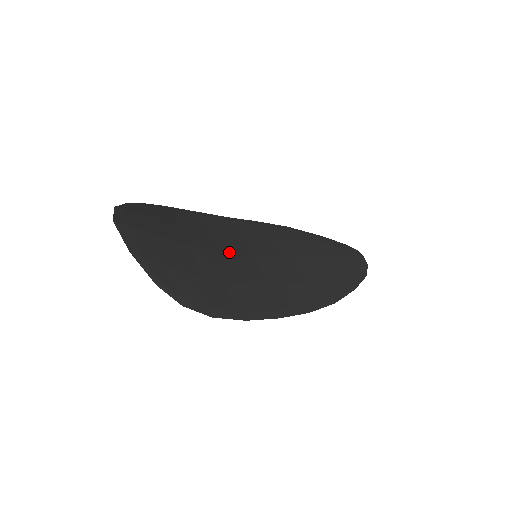
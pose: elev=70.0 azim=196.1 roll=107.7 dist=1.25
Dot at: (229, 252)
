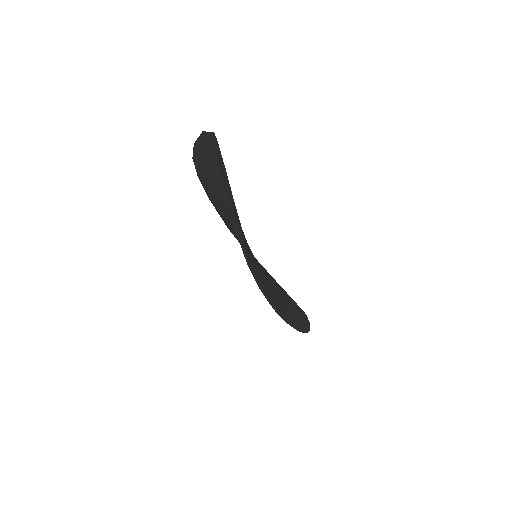
Dot at: occluded
